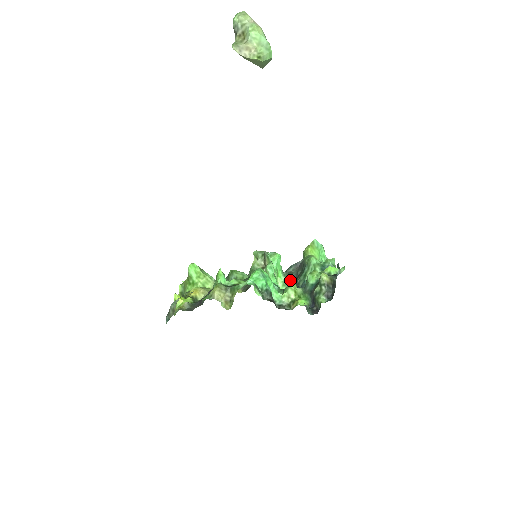
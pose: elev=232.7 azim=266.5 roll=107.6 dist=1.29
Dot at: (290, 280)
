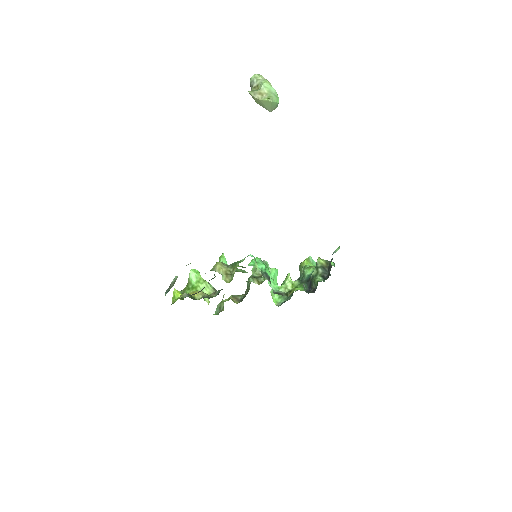
Dot at: (288, 273)
